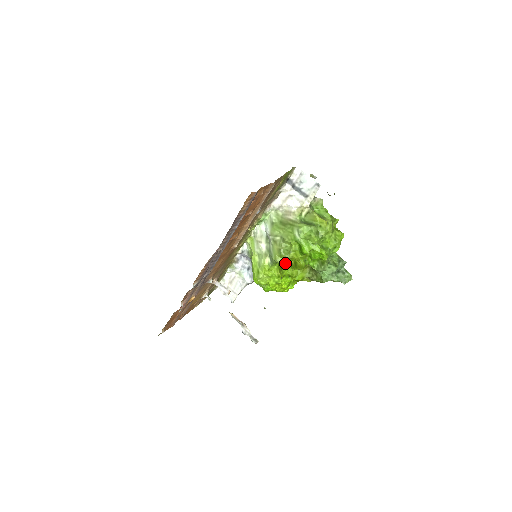
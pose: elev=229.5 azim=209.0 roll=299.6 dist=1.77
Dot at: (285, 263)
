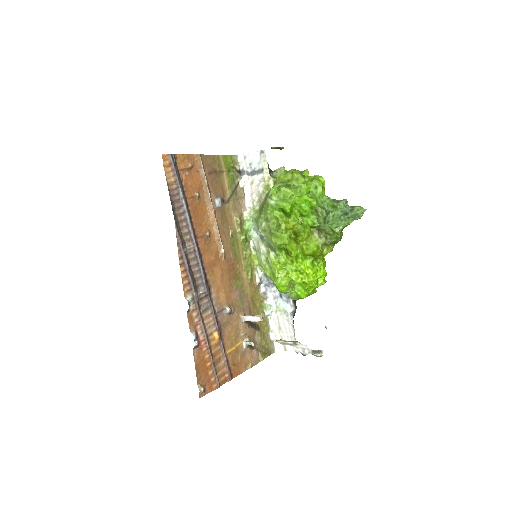
Dot at: (284, 240)
